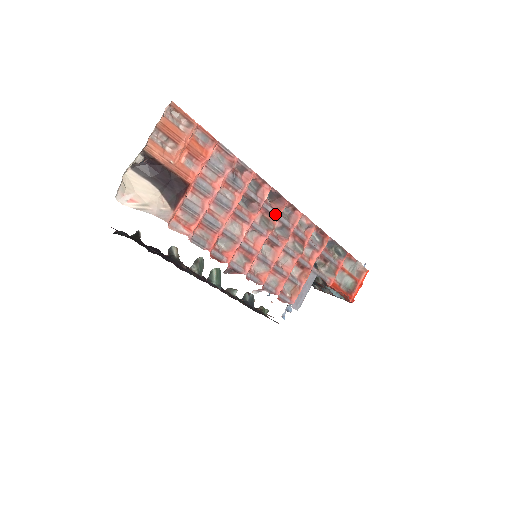
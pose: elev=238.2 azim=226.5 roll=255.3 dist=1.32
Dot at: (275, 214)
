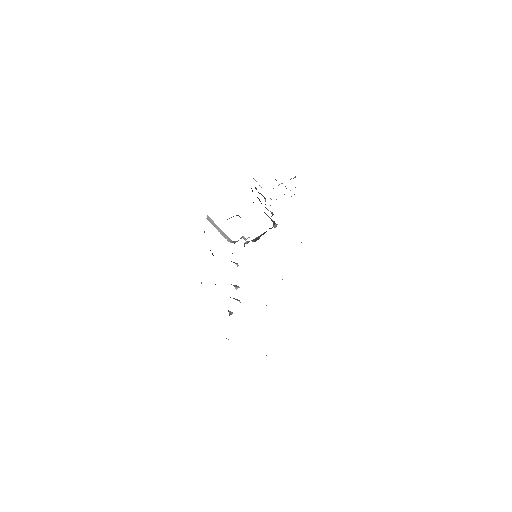
Dot at: occluded
